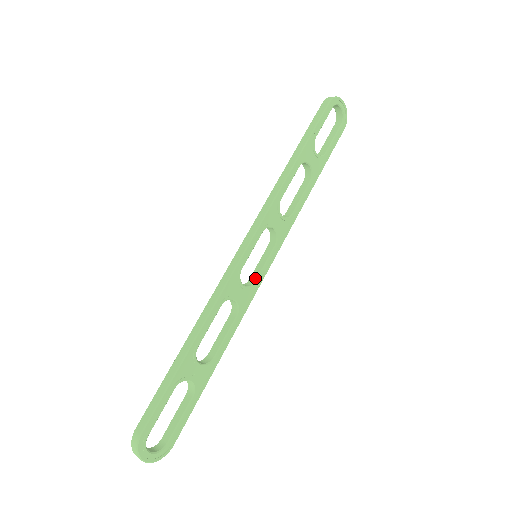
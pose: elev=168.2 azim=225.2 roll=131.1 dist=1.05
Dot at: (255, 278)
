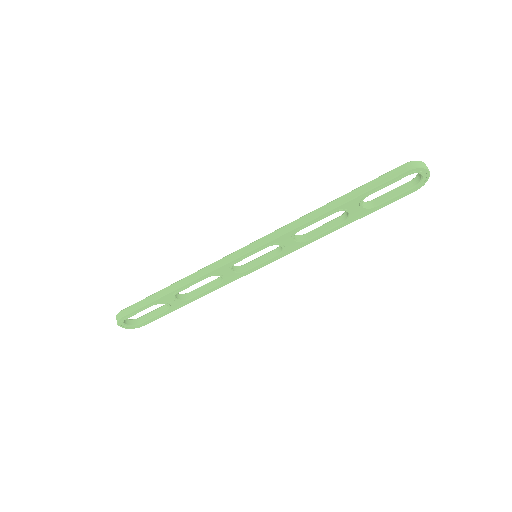
Dot at: (248, 268)
